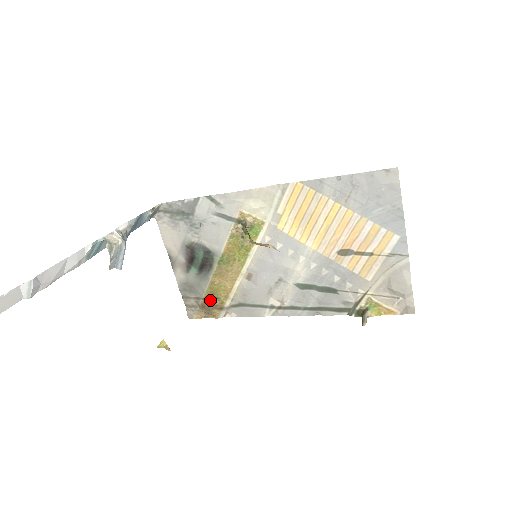
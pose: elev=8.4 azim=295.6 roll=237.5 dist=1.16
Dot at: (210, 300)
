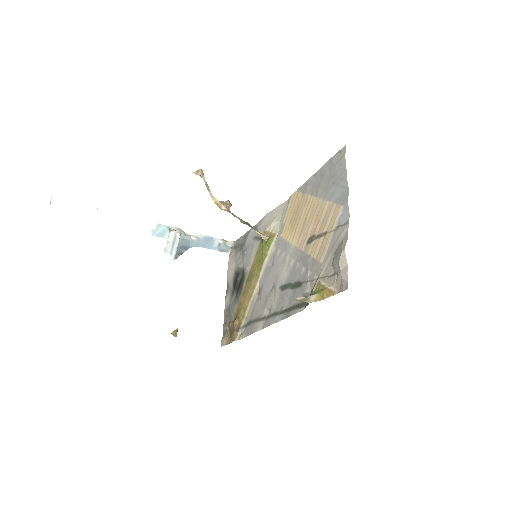
Dot at: (234, 321)
